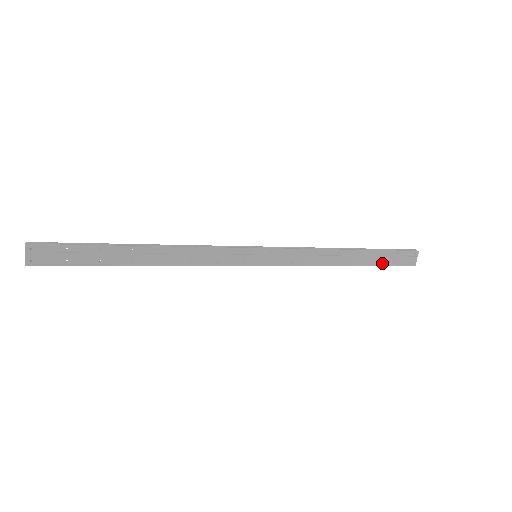
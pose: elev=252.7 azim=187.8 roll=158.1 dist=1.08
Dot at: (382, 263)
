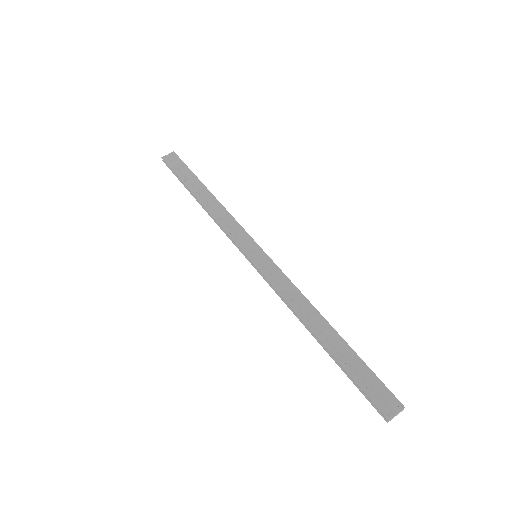
Dot at: (350, 371)
